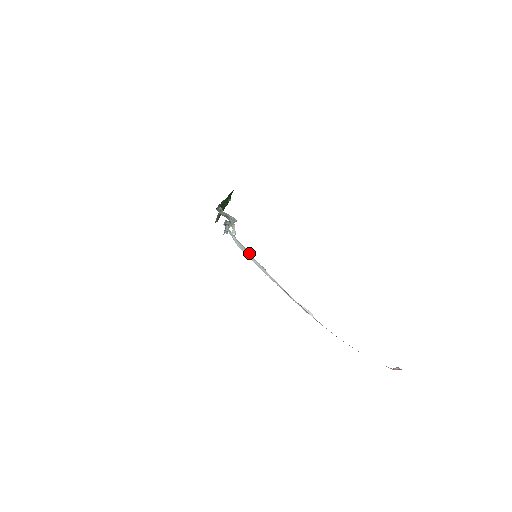
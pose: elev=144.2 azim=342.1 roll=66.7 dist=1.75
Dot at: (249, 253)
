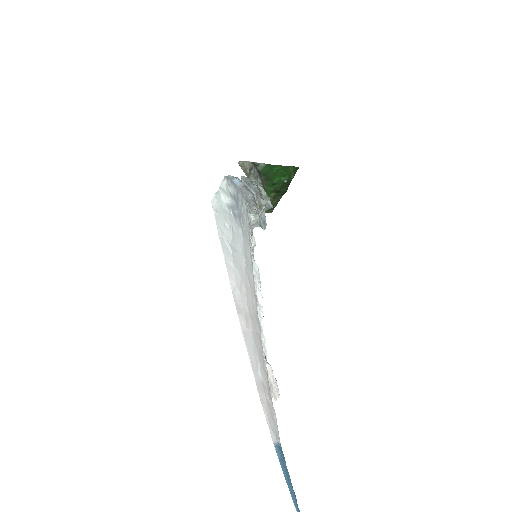
Dot at: (239, 237)
